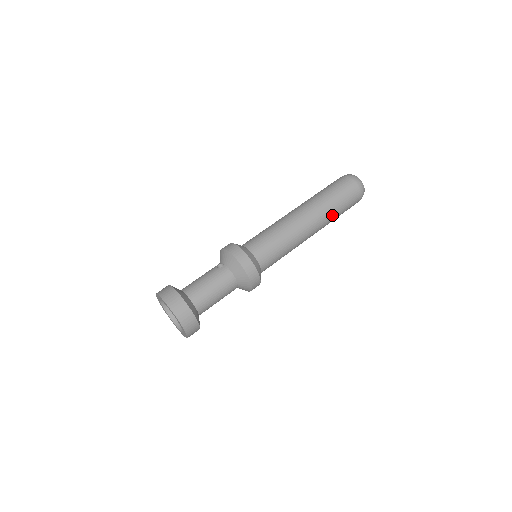
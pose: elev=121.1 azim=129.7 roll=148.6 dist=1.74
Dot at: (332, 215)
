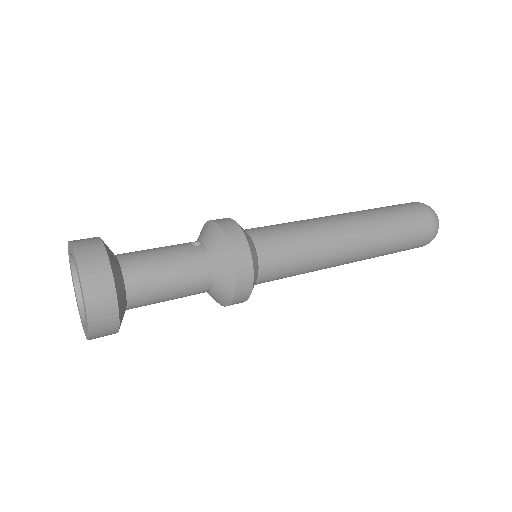
Dot at: (387, 244)
